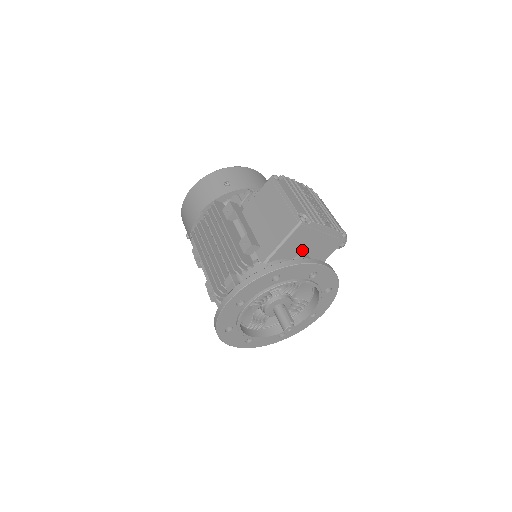
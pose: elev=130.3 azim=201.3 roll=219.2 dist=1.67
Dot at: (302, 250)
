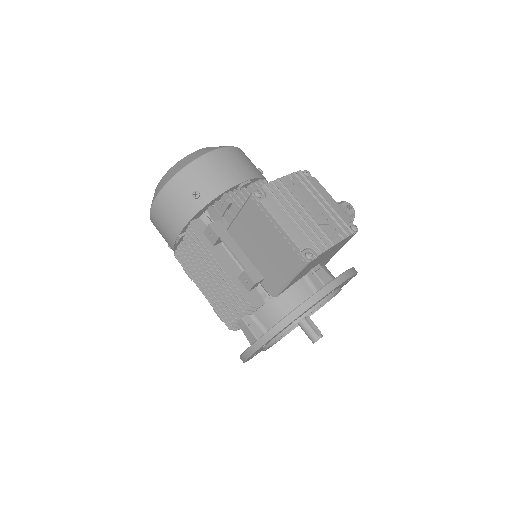
Dot at: (312, 267)
